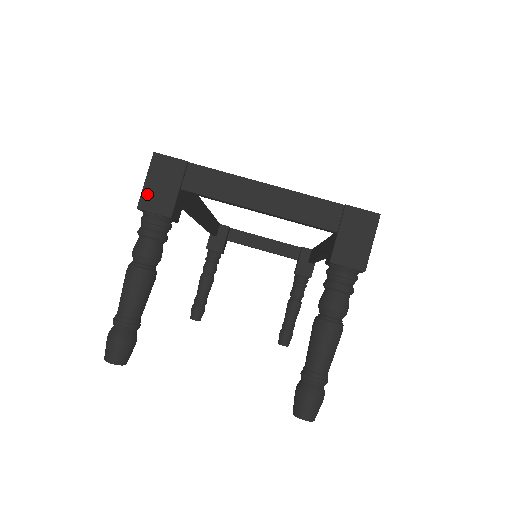
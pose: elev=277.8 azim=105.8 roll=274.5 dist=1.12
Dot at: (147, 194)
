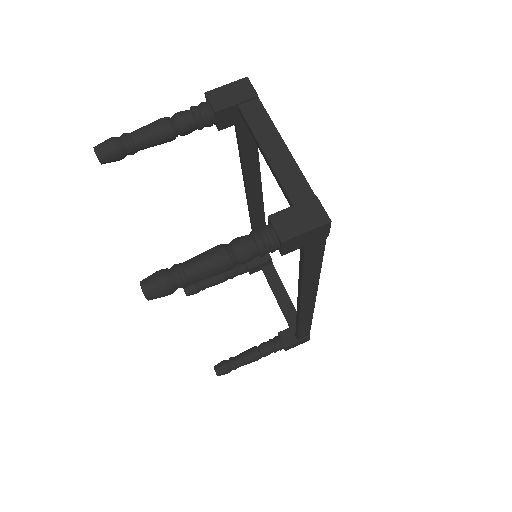
Dot at: (218, 91)
